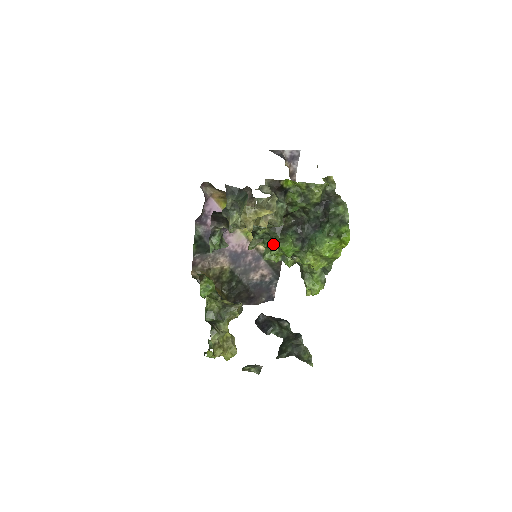
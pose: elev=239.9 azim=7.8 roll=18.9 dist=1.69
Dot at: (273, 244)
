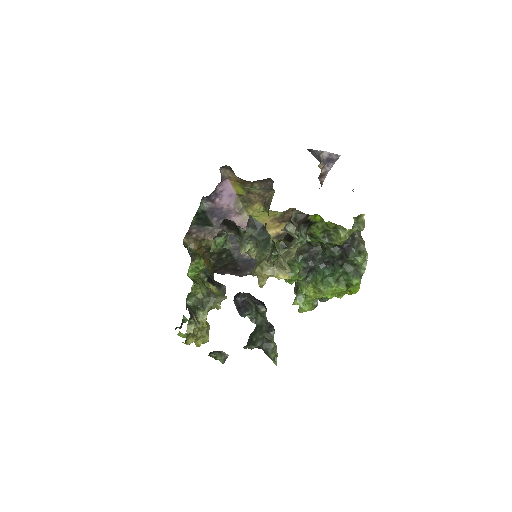
Dot at: occluded
